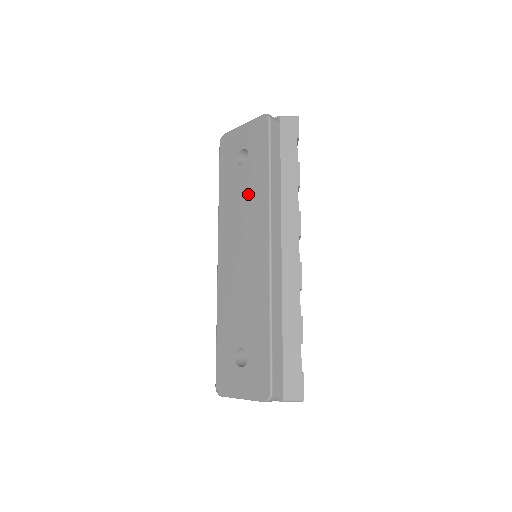
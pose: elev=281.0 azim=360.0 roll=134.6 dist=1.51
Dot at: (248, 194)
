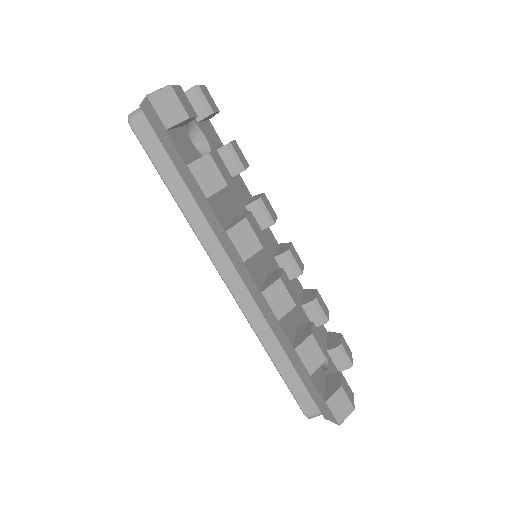
Dot at: occluded
